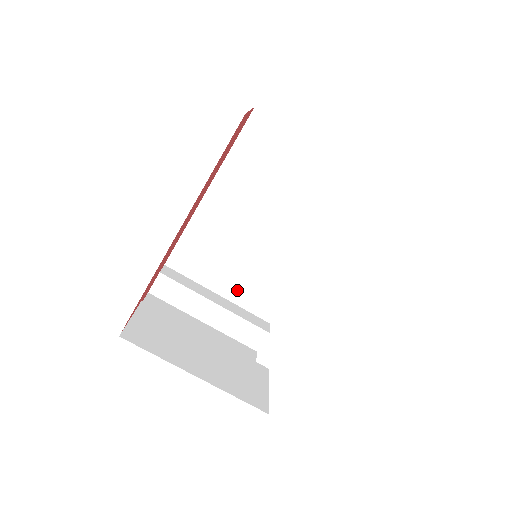
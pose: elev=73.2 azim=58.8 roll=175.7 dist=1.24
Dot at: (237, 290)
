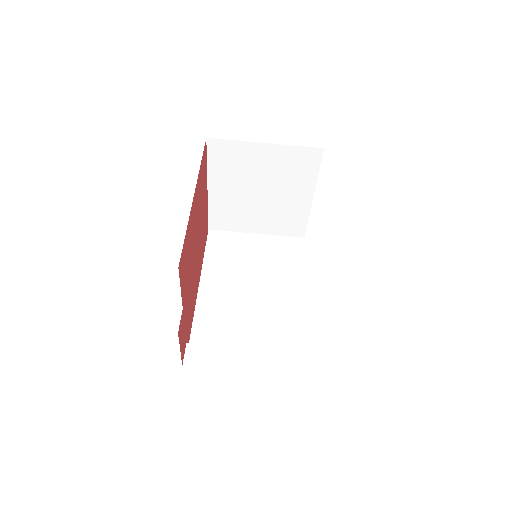
Dot at: (261, 345)
